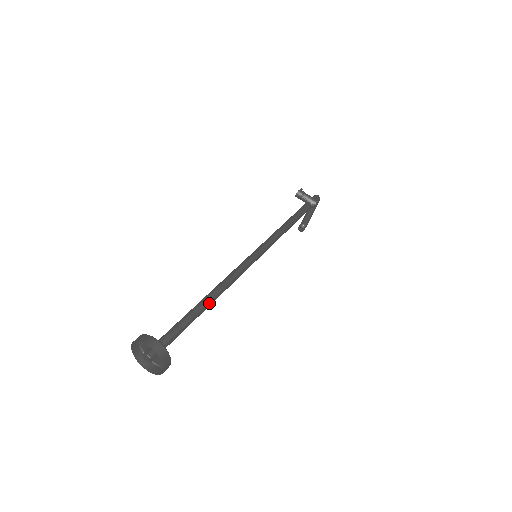
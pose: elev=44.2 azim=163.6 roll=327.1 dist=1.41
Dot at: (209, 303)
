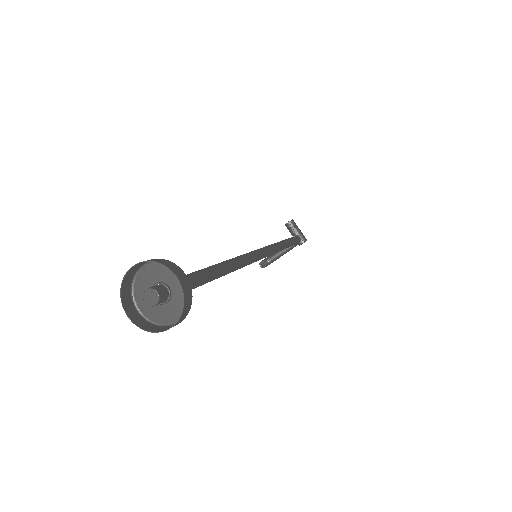
Dot at: (223, 273)
